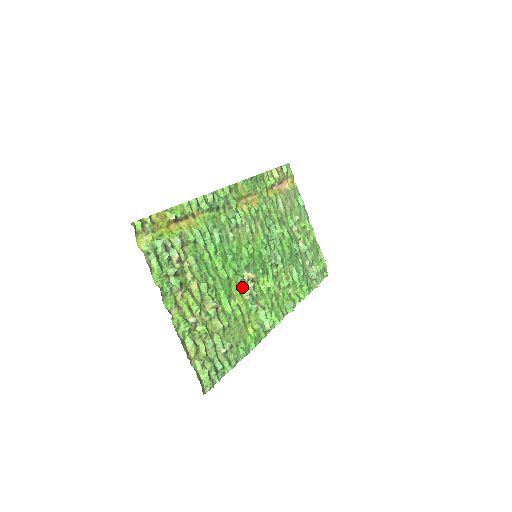
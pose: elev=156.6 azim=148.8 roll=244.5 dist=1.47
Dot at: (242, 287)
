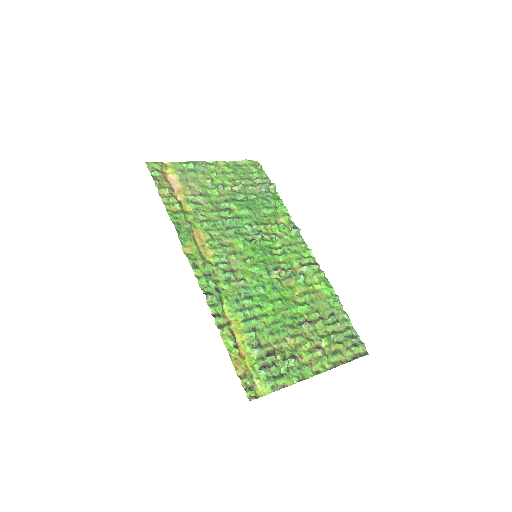
Dot at: (285, 284)
